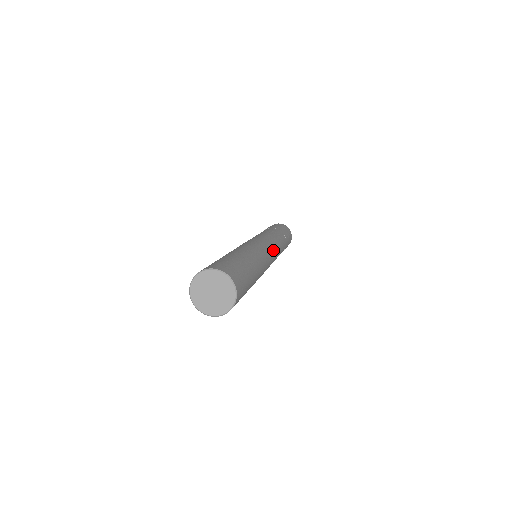
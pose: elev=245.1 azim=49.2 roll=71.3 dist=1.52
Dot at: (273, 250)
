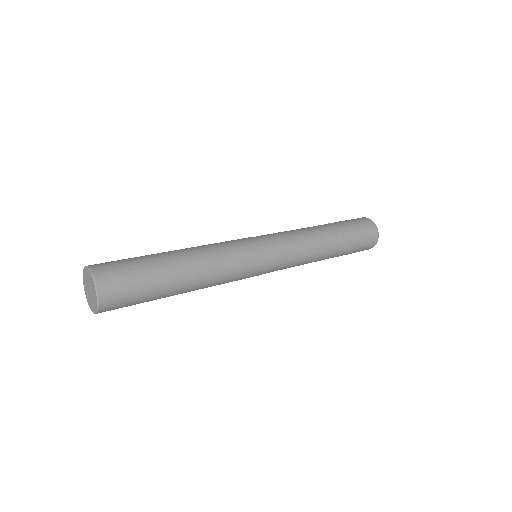
Dot at: (275, 258)
